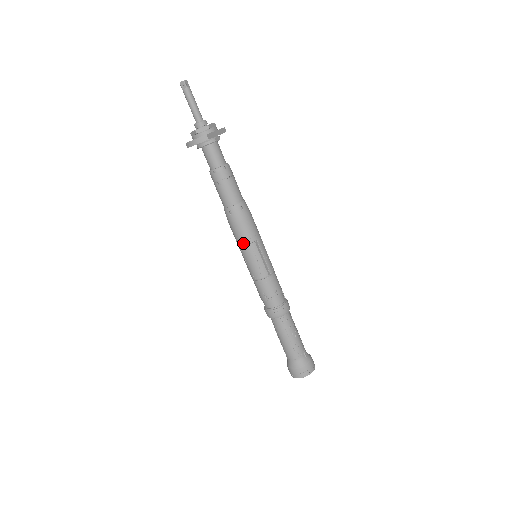
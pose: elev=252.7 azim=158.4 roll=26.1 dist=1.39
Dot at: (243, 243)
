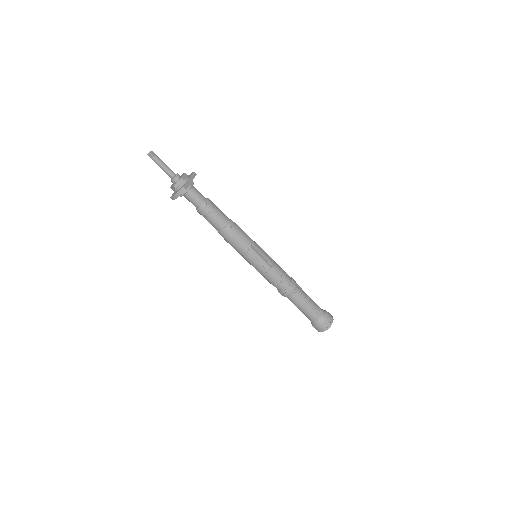
Dot at: (242, 252)
